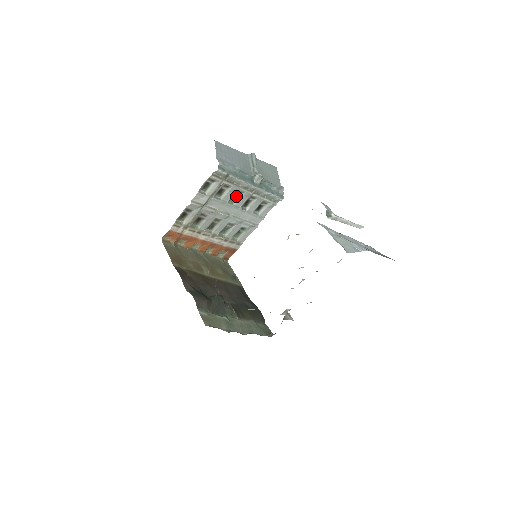
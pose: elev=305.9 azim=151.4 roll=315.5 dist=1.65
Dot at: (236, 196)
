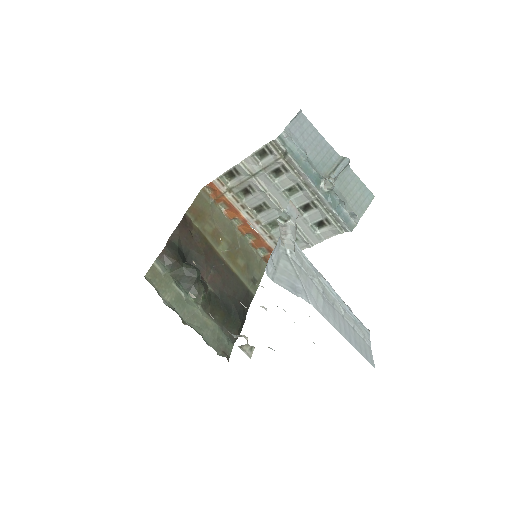
Dot at: (296, 190)
